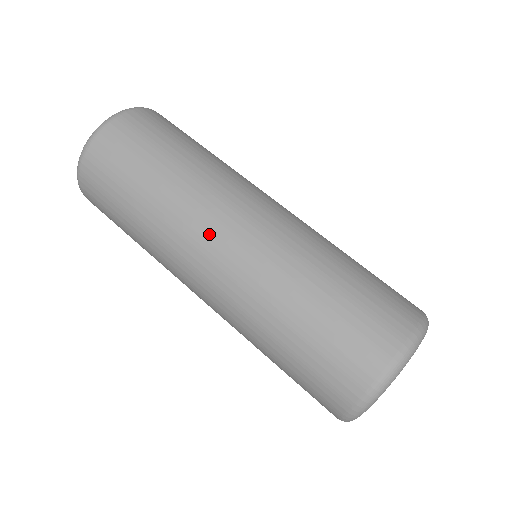
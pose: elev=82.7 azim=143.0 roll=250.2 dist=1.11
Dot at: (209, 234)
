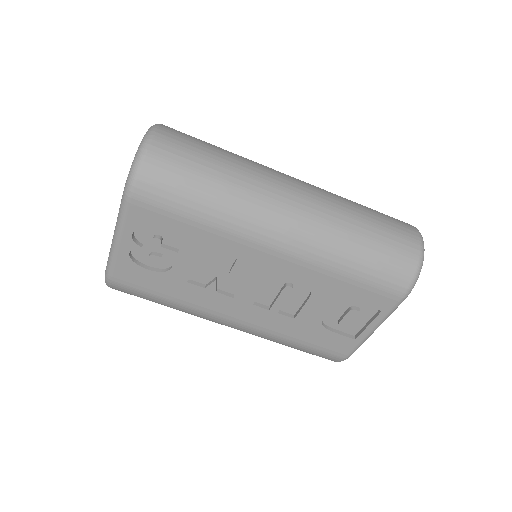
Dot at: (285, 181)
